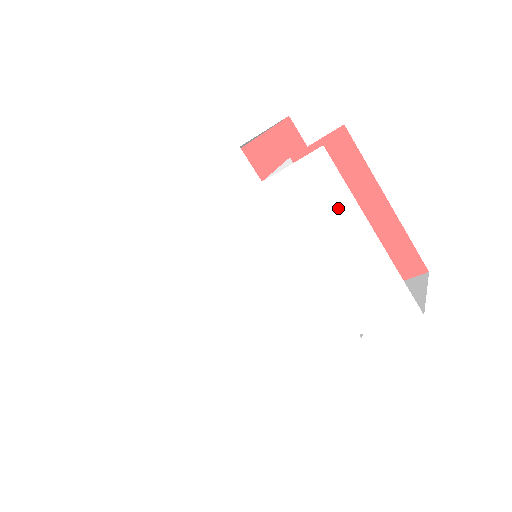
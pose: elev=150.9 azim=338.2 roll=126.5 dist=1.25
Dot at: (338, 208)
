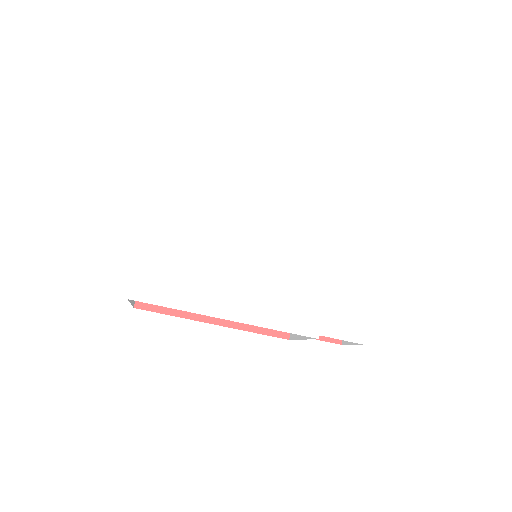
Dot at: (365, 255)
